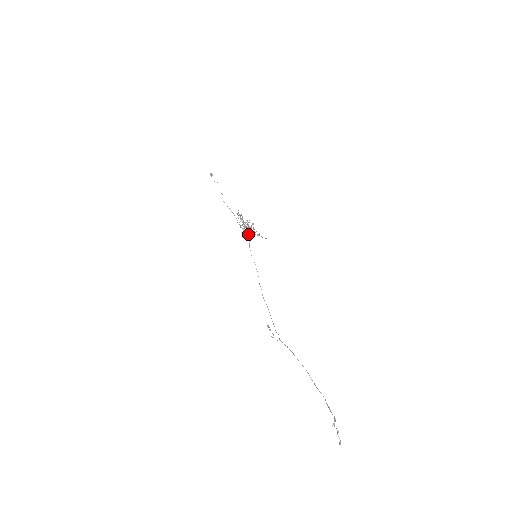
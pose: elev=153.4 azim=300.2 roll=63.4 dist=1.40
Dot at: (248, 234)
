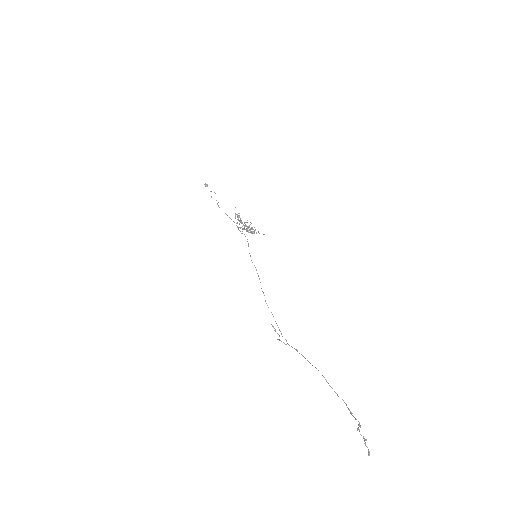
Dot at: (247, 239)
